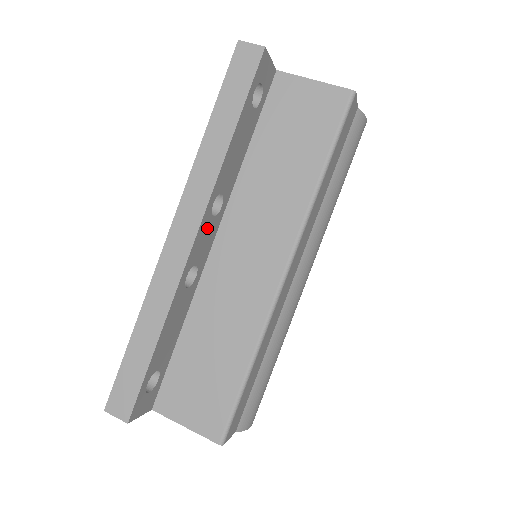
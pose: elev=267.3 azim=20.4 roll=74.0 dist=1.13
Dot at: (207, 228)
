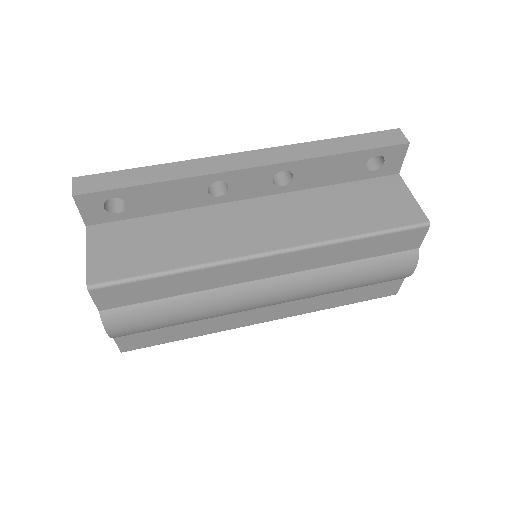
Dot at: (262, 179)
